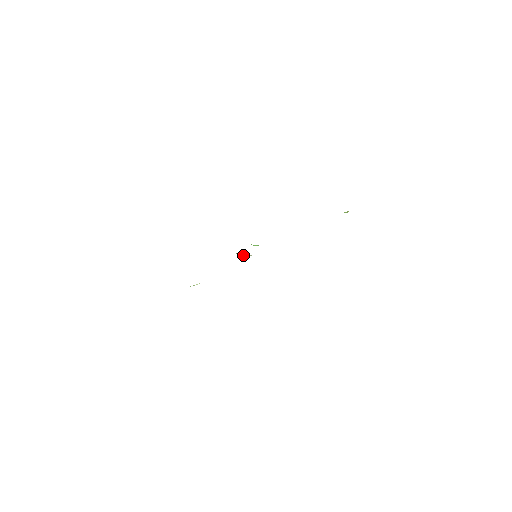
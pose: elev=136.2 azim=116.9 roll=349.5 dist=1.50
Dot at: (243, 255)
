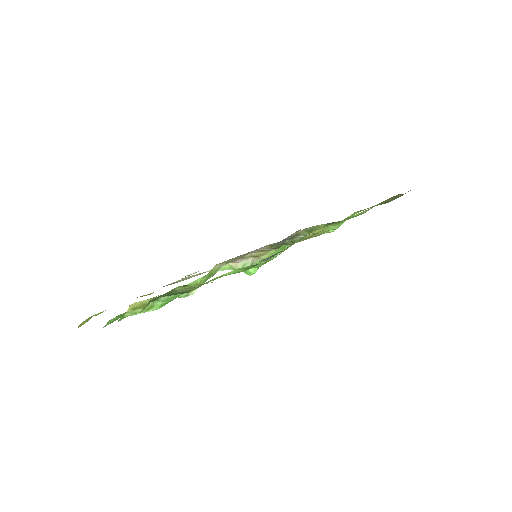
Dot at: (240, 264)
